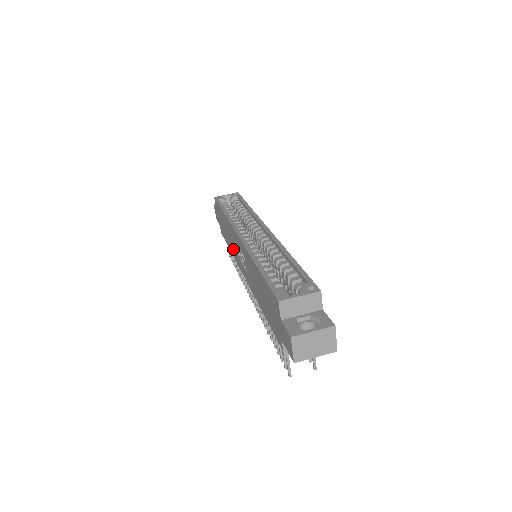
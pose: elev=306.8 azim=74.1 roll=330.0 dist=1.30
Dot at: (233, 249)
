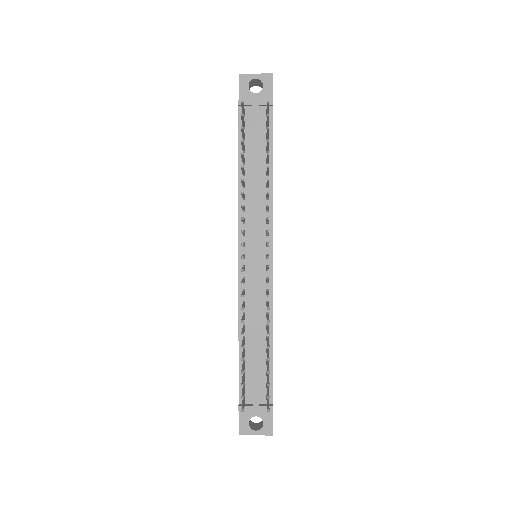
Dot at: occluded
